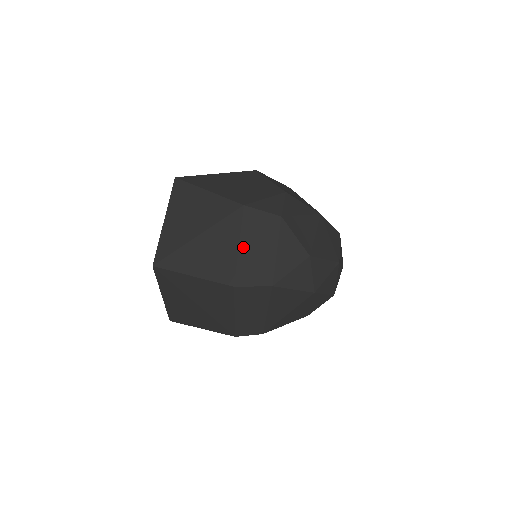
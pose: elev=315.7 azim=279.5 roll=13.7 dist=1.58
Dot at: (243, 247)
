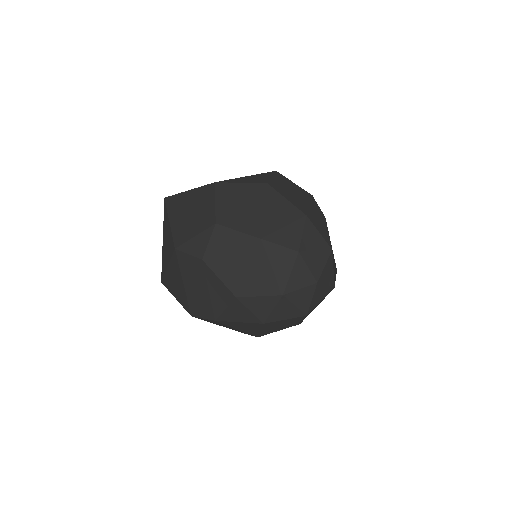
Dot at: (186, 285)
